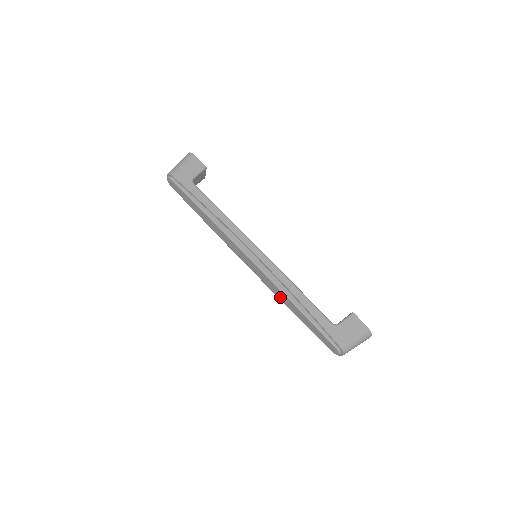
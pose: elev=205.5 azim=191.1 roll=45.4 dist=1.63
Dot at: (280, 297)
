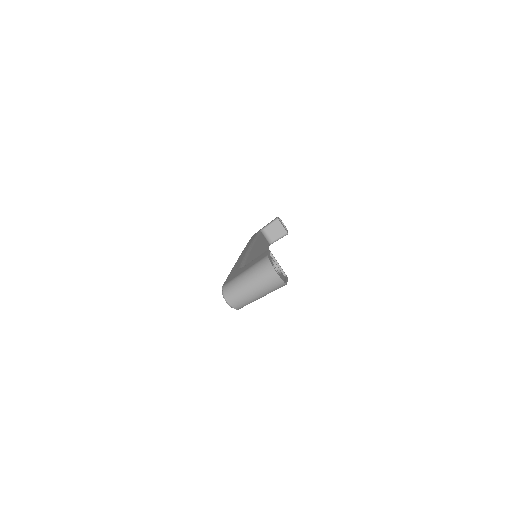
Dot at: occluded
